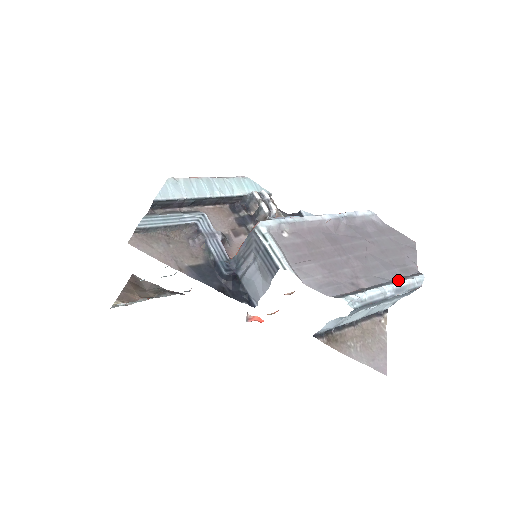
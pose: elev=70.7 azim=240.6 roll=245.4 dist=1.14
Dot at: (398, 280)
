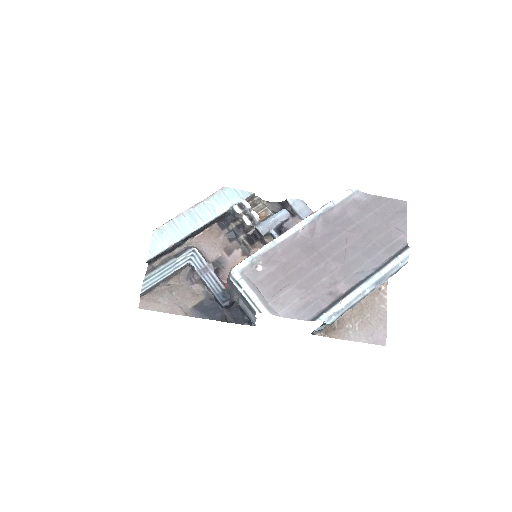
Dot at: (379, 268)
